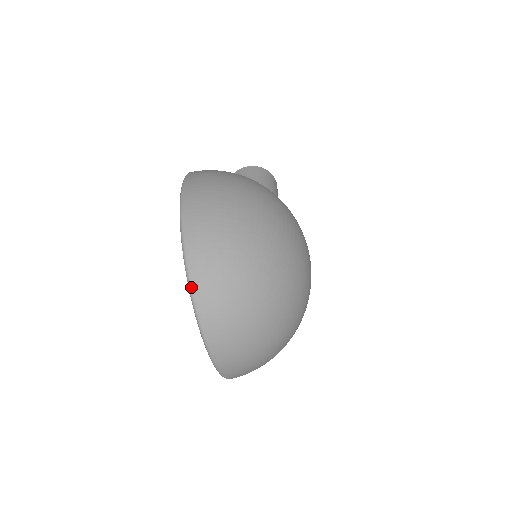
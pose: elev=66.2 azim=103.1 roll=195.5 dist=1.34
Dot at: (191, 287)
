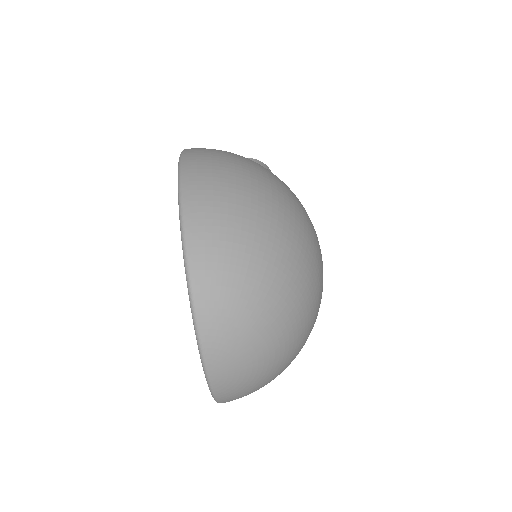
Dot at: (190, 280)
